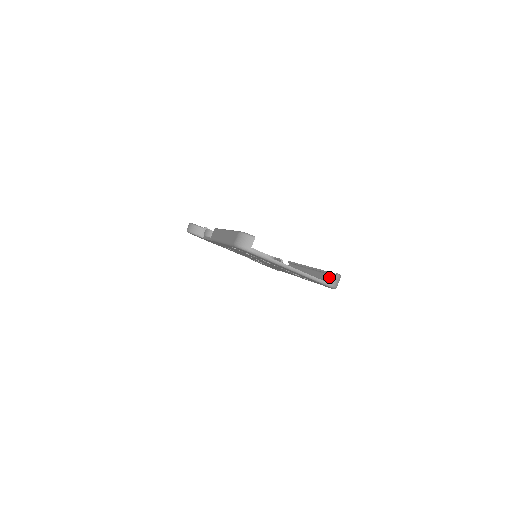
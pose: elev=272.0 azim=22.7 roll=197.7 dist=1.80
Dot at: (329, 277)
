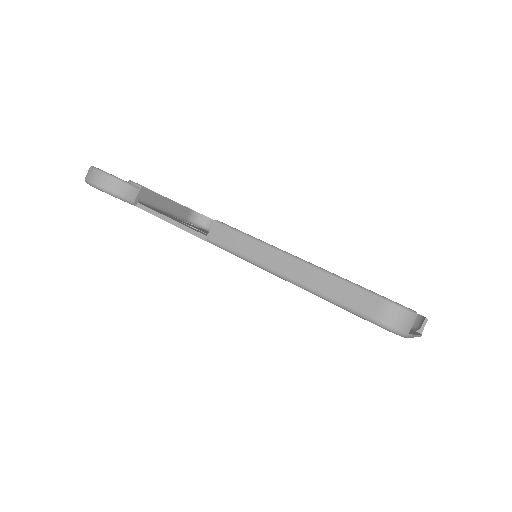
Dot at: occluded
